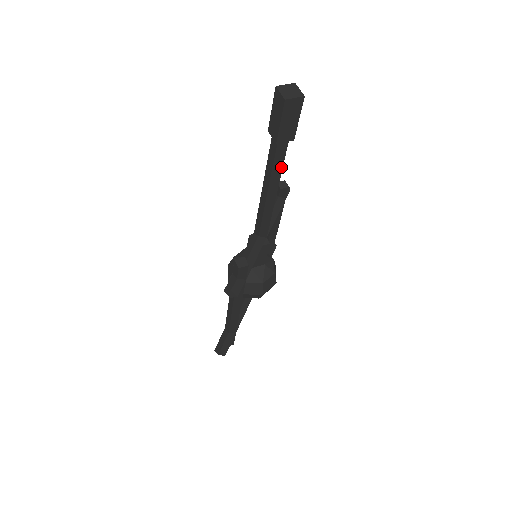
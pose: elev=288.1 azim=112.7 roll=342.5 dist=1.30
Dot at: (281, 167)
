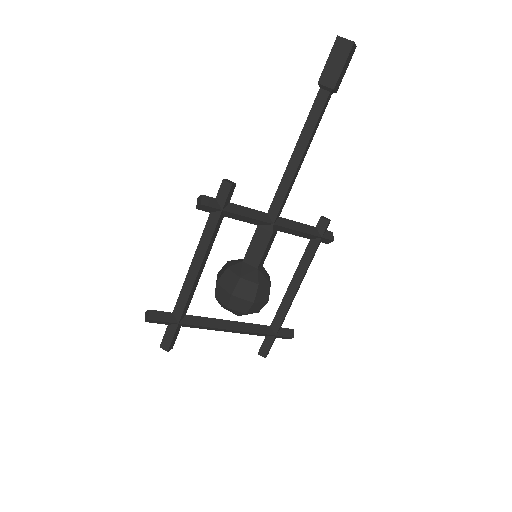
Dot at: (315, 122)
